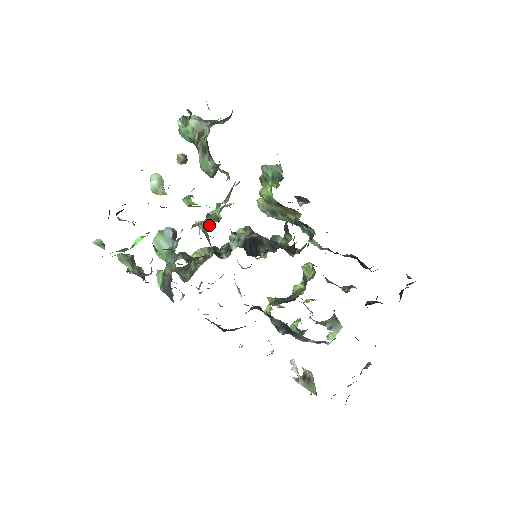
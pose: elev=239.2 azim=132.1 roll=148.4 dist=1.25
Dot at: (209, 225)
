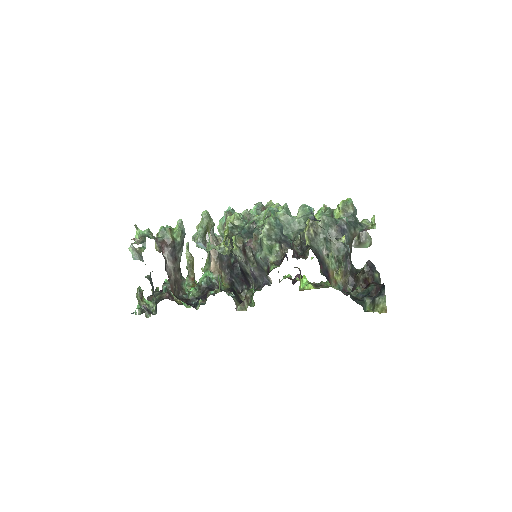
Dot at: (215, 235)
